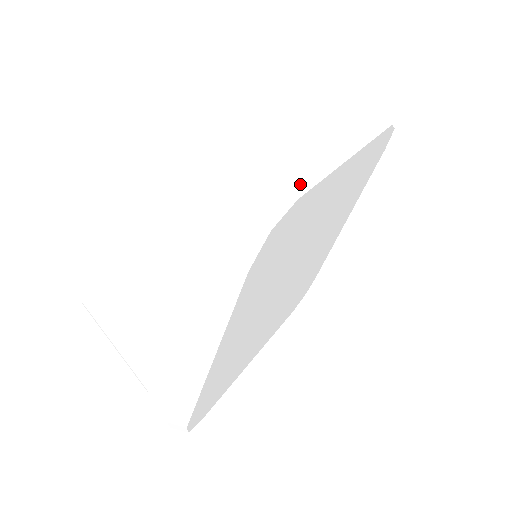
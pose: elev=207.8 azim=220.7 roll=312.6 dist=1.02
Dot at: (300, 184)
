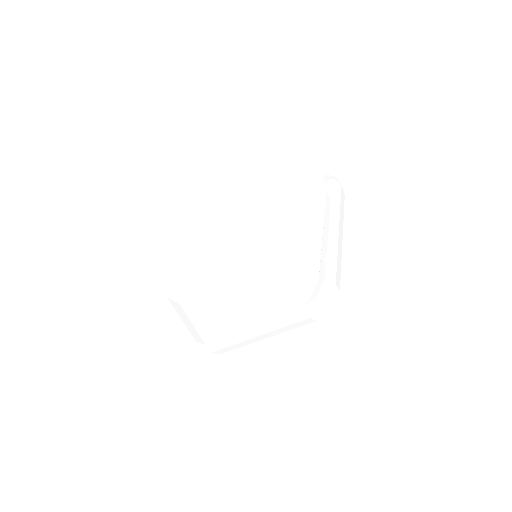
Dot at: (339, 280)
